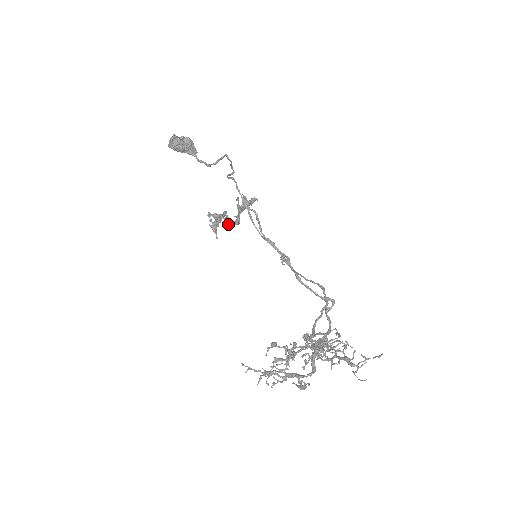
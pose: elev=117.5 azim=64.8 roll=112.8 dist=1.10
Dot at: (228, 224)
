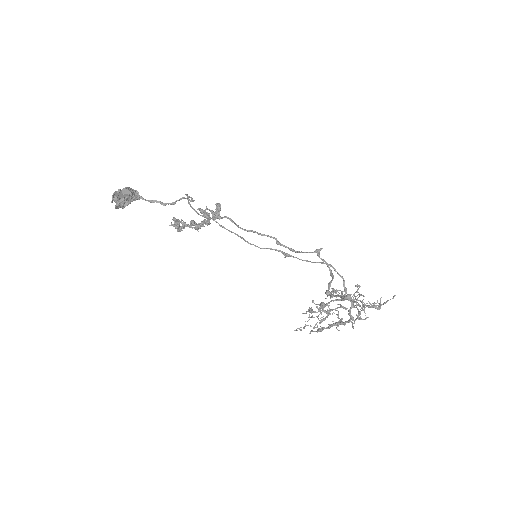
Dot at: occluded
